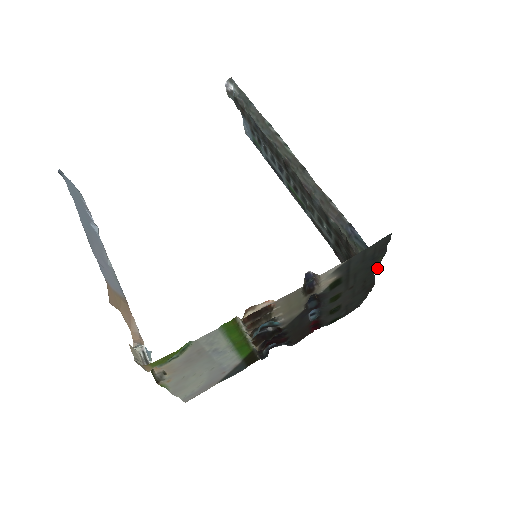
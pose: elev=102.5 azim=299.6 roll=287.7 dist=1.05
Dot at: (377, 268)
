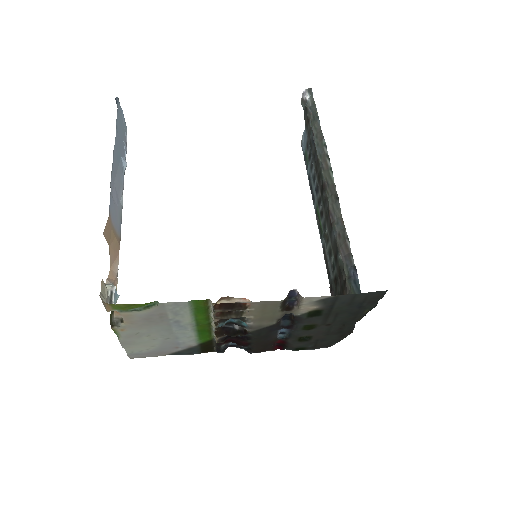
Dot at: (360, 318)
